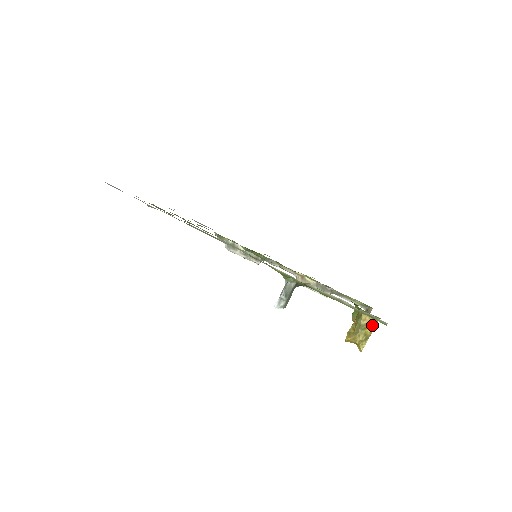
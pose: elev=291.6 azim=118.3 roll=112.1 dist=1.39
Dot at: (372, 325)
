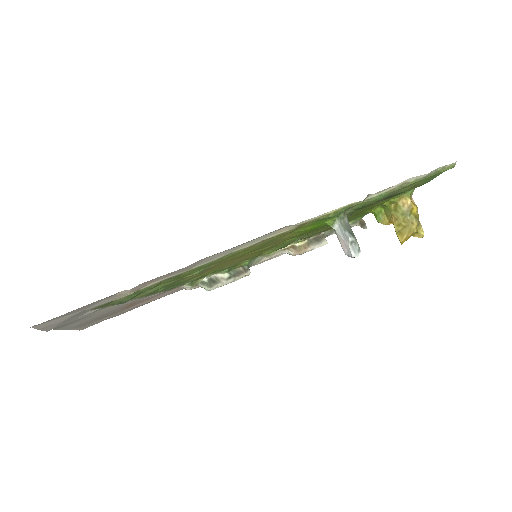
Dot at: (412, 203)
